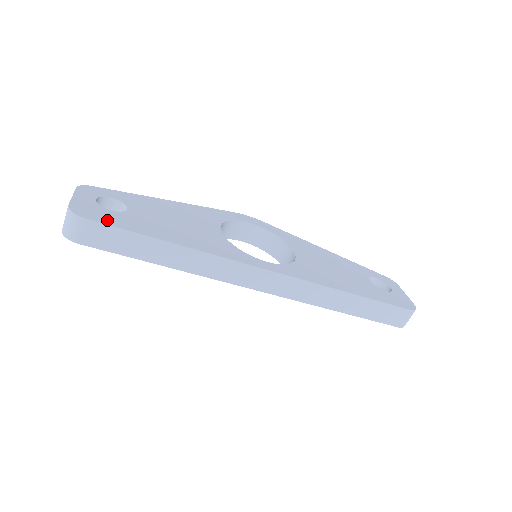
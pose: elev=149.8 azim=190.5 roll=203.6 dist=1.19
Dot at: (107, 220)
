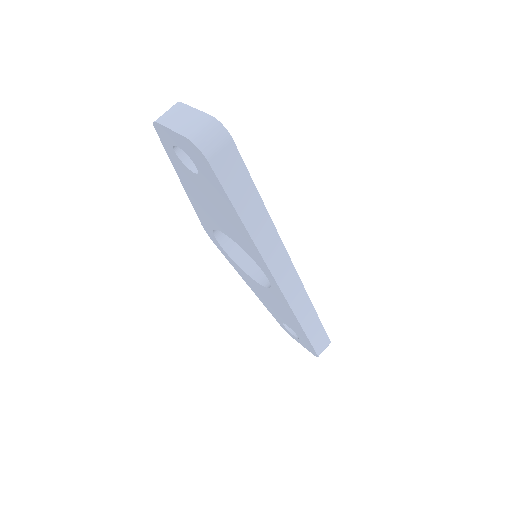
Dot at: occluded
